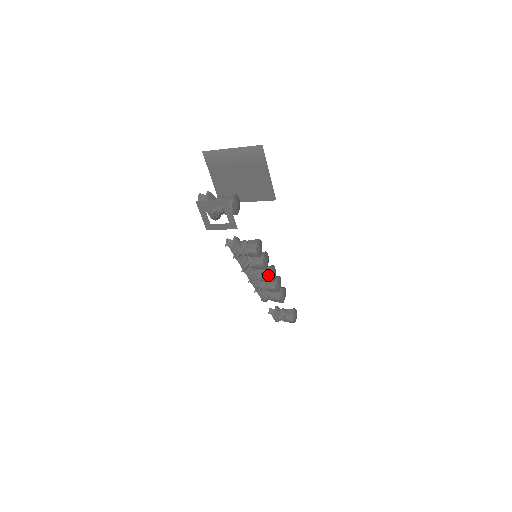
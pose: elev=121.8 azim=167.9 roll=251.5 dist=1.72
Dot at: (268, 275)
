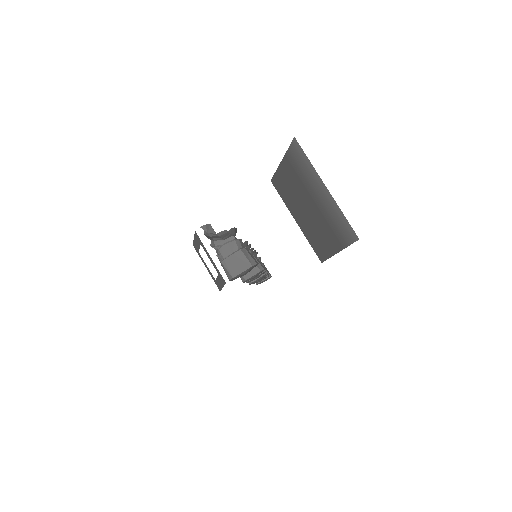
Dot at: occluded
